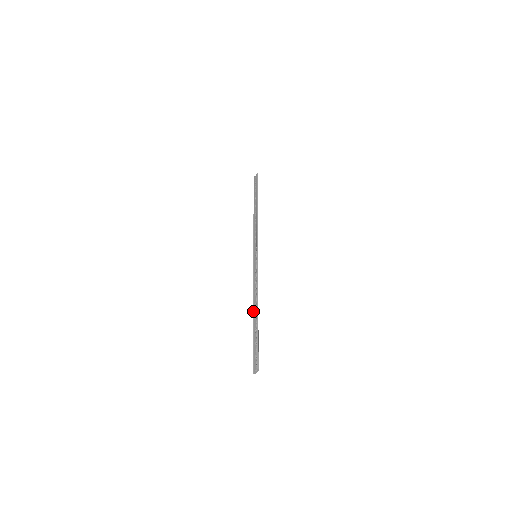
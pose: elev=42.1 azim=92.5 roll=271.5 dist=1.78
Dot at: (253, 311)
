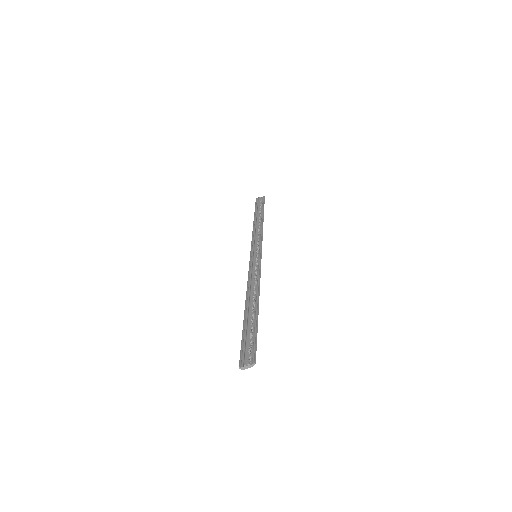
Dot at: (246, 303)
